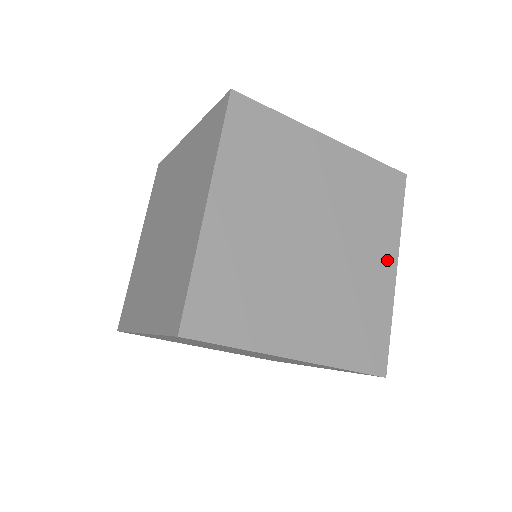
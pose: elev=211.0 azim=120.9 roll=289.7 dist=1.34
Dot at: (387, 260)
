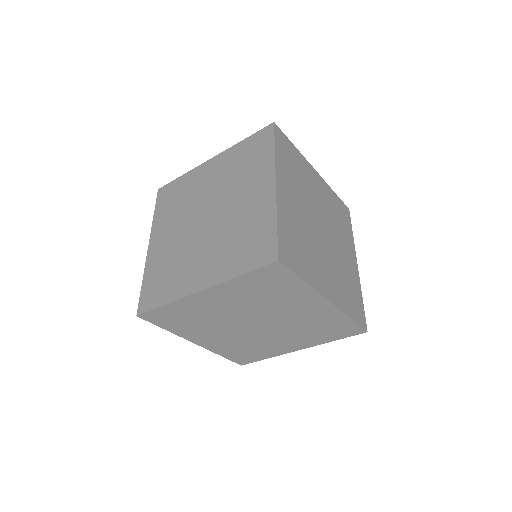
Dot at: (352, 256)
